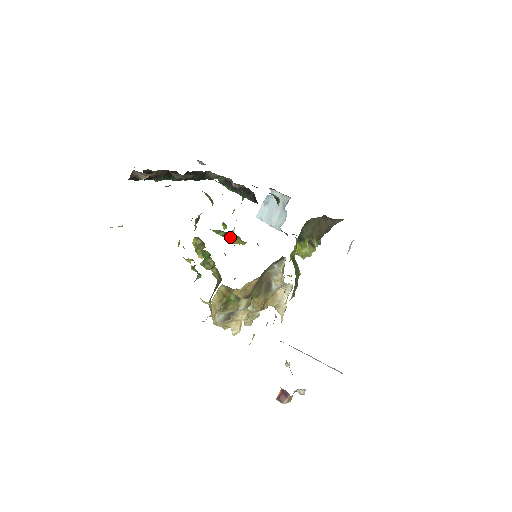
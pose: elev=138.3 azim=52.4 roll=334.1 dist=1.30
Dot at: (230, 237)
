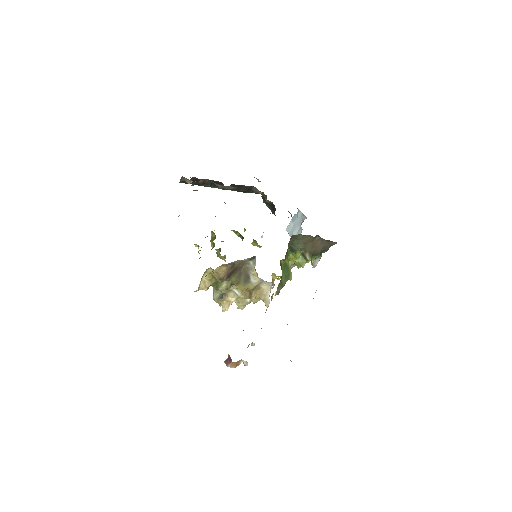
Dot at: (243, 238)
